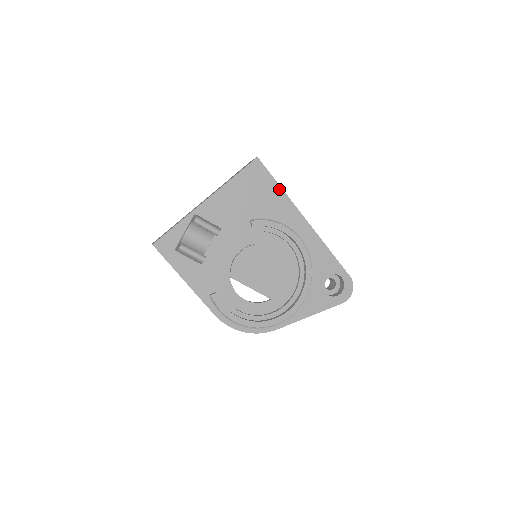
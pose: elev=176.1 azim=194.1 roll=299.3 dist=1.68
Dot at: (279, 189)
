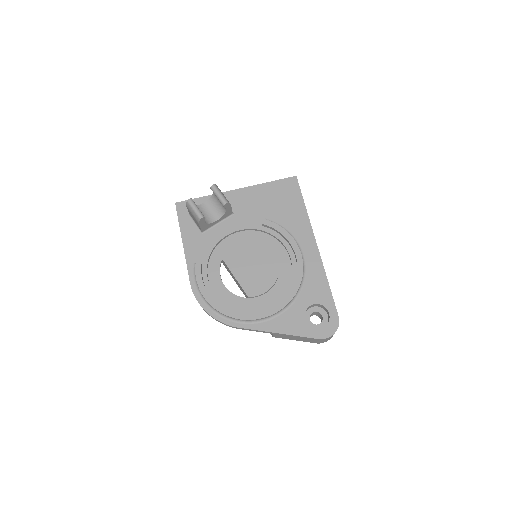
Dot at: (303, 207)
